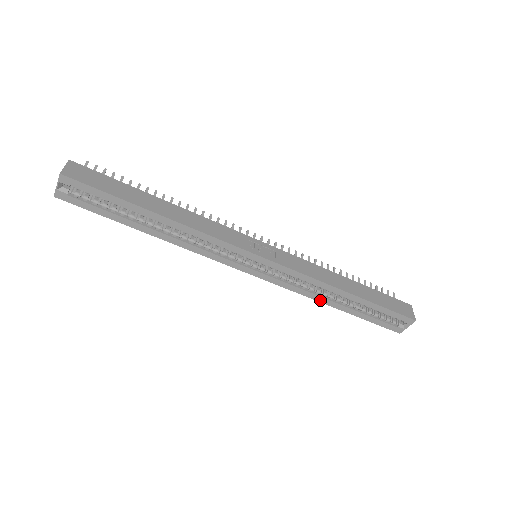
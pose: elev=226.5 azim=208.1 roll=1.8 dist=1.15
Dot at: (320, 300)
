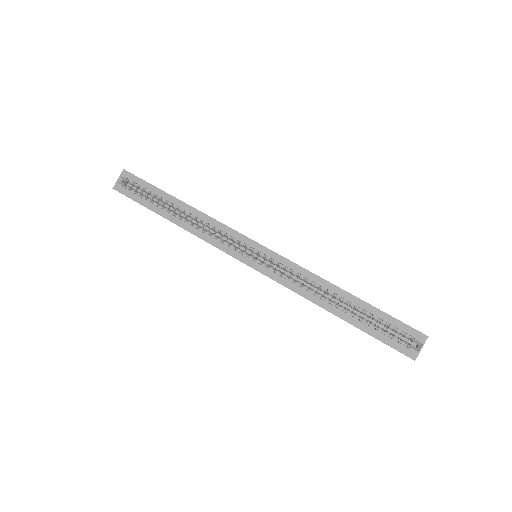
Dot at: (316, 301)
